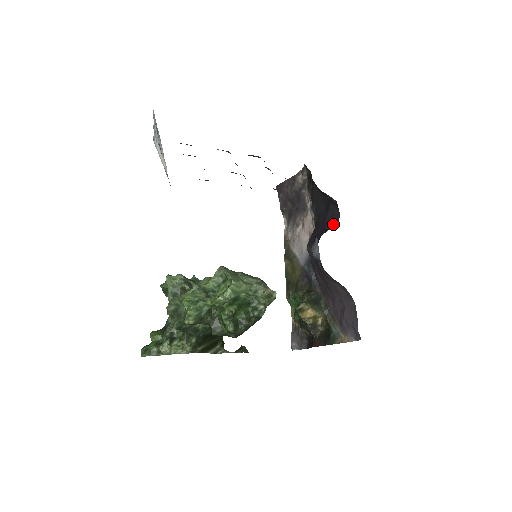
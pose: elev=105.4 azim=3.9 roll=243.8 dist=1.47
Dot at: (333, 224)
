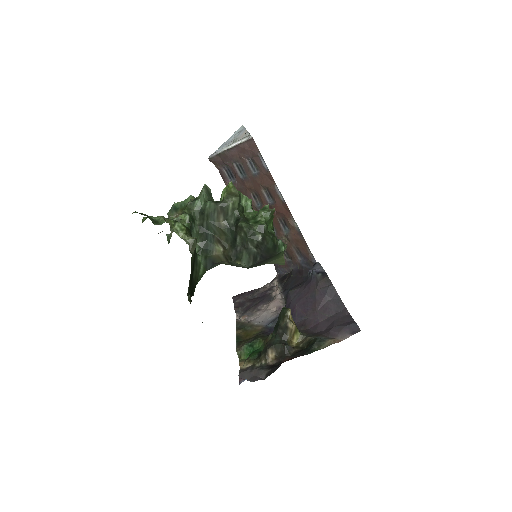
Dot at: occluded
